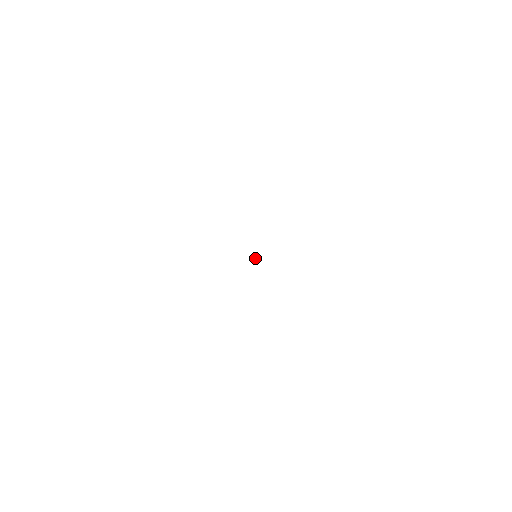
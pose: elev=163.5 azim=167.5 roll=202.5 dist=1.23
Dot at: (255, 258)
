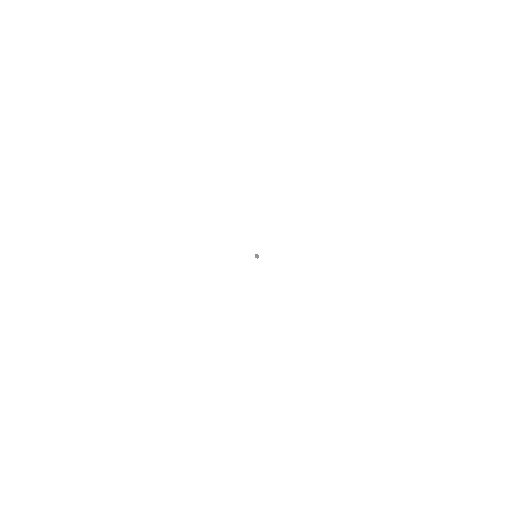
Dot at: occluded
